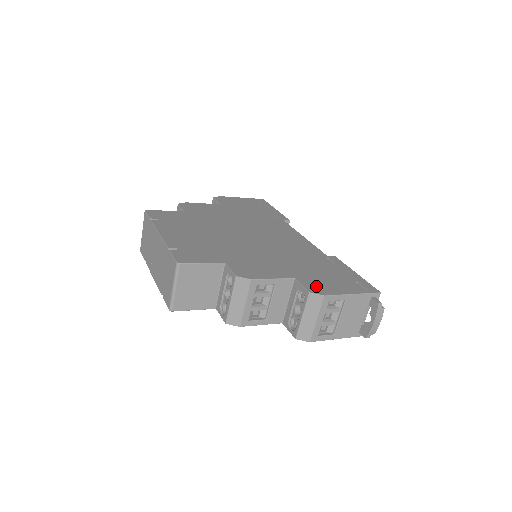
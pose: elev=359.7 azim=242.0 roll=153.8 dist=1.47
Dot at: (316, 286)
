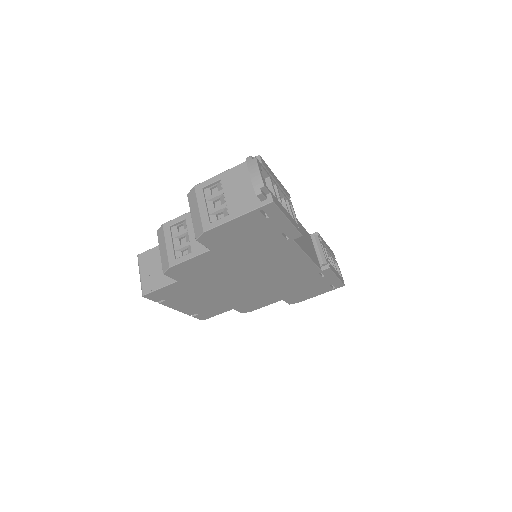
Dot at: occluded
